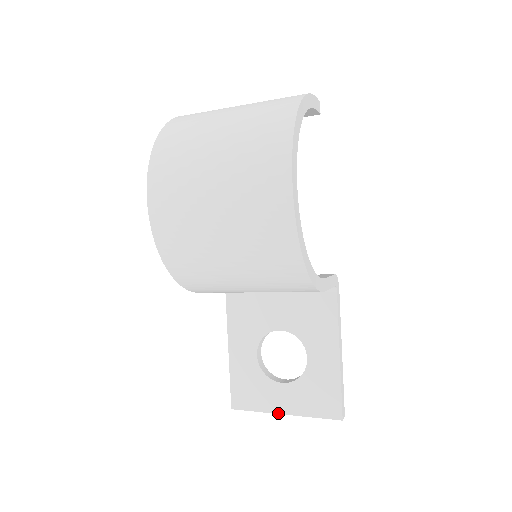
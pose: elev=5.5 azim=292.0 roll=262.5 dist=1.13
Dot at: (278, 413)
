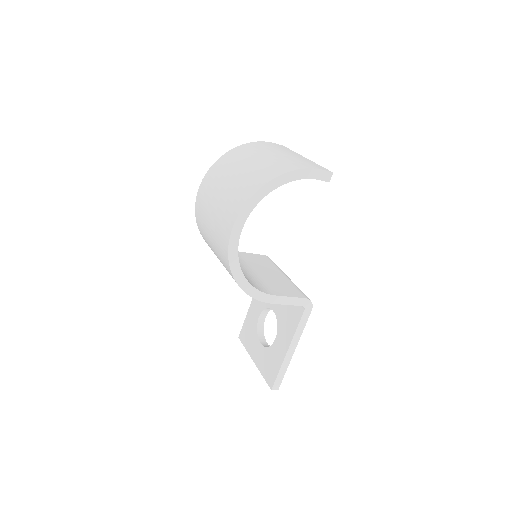
Dot at: (252, 358)
